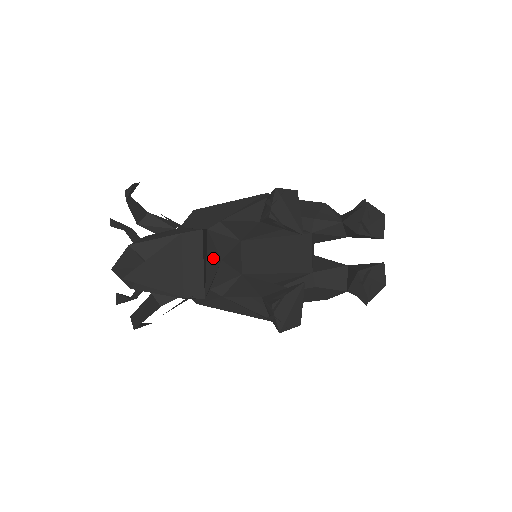
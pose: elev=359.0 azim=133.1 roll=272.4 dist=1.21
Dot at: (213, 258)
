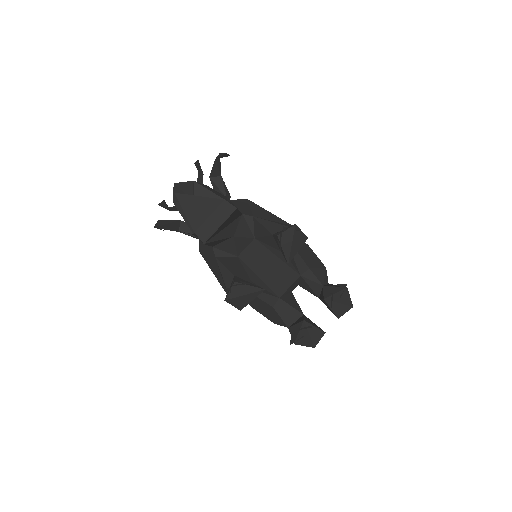
Dot at: (230, 231)
